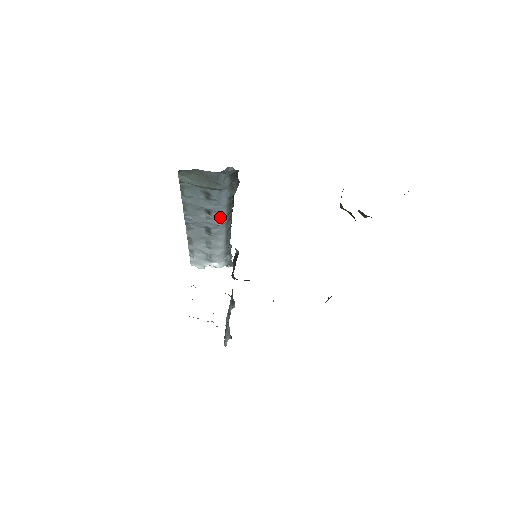
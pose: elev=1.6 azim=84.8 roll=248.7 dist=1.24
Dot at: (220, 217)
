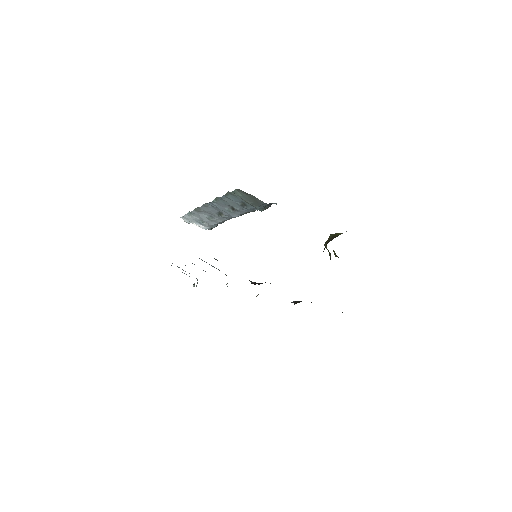
Dot at: (238, 214)
